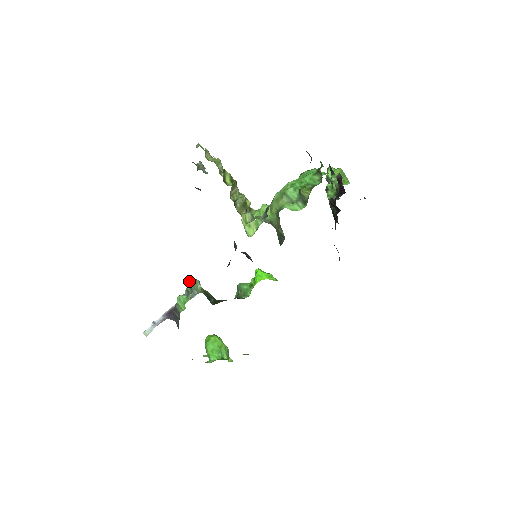
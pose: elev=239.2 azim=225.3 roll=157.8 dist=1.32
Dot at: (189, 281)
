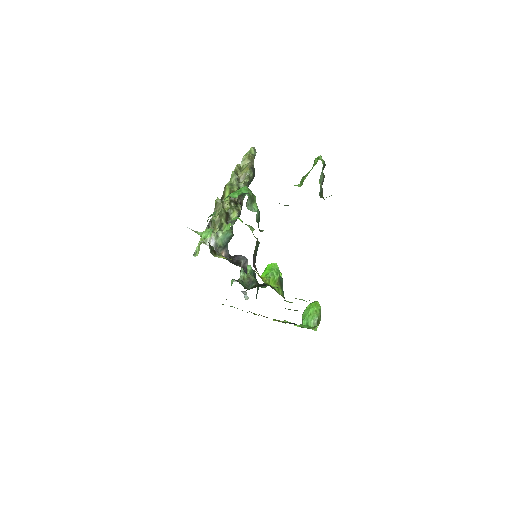
Dot at: occluded
